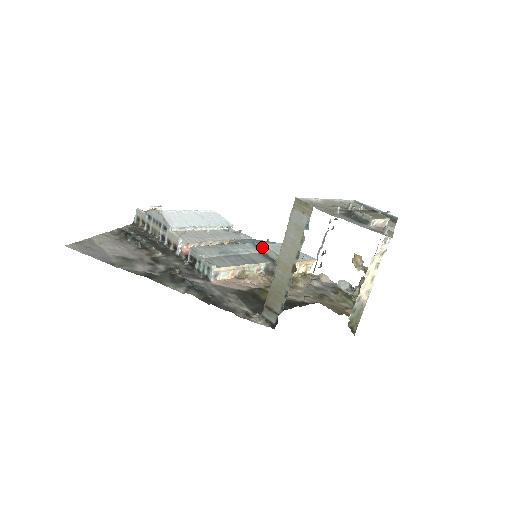
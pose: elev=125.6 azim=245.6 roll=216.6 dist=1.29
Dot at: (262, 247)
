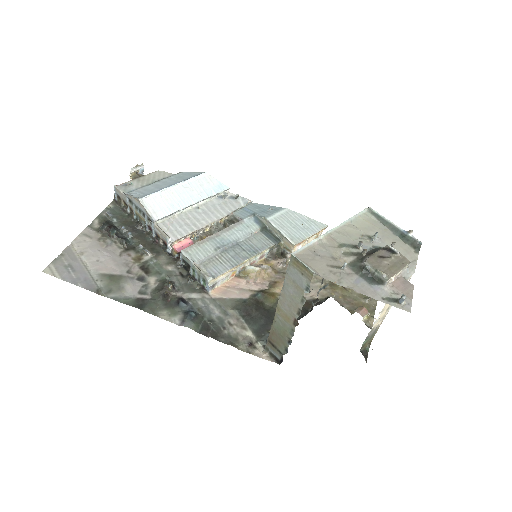
Dot at: (264, 221)
